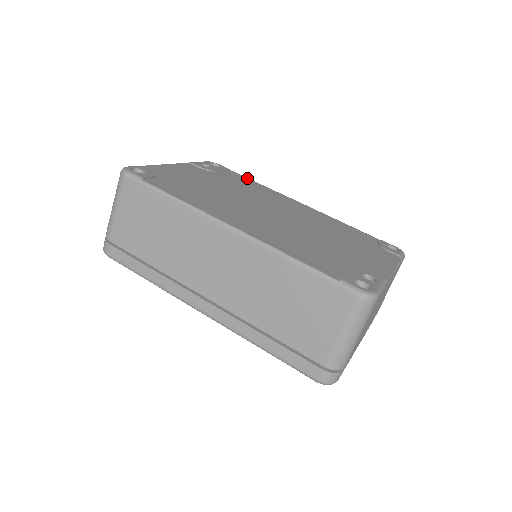
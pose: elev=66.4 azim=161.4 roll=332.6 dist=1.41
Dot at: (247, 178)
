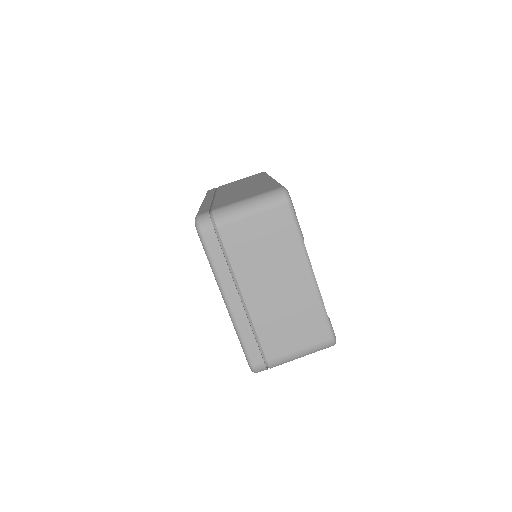
Dot at: occluded
